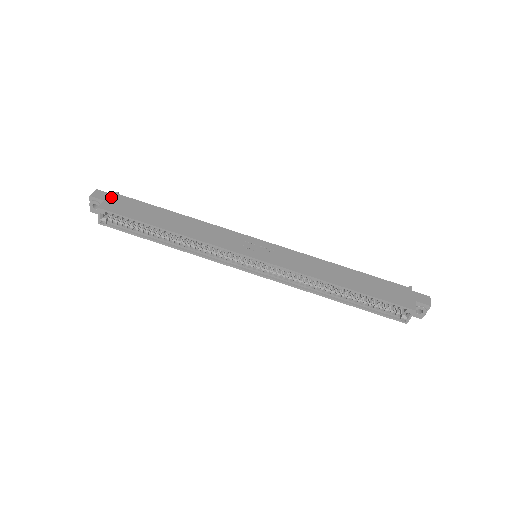
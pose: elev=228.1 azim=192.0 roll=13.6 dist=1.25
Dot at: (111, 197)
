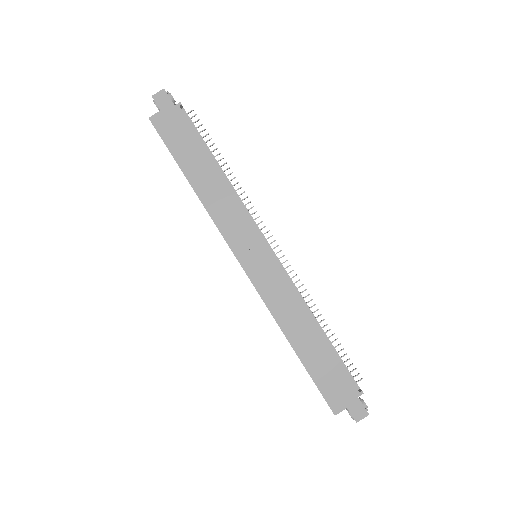
Dot at: (170, 108)
